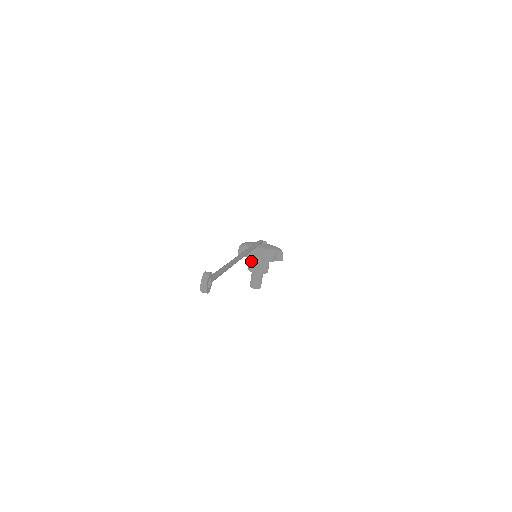
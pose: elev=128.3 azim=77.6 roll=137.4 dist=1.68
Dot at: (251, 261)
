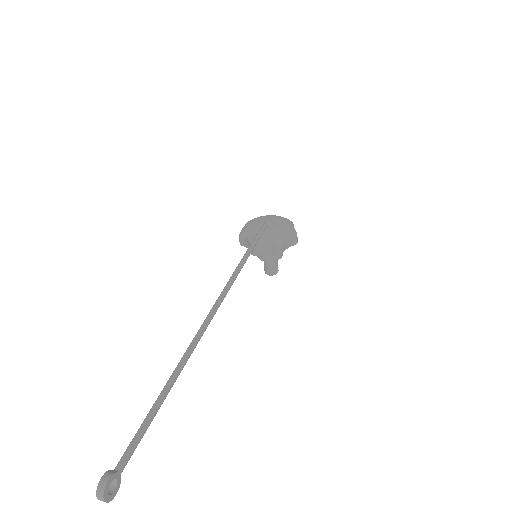
Dot at: occluded
